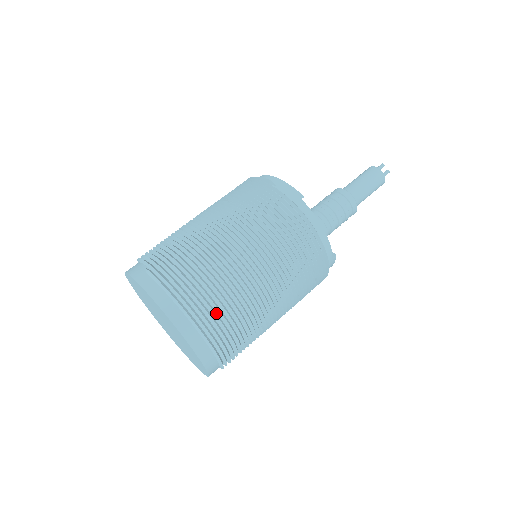
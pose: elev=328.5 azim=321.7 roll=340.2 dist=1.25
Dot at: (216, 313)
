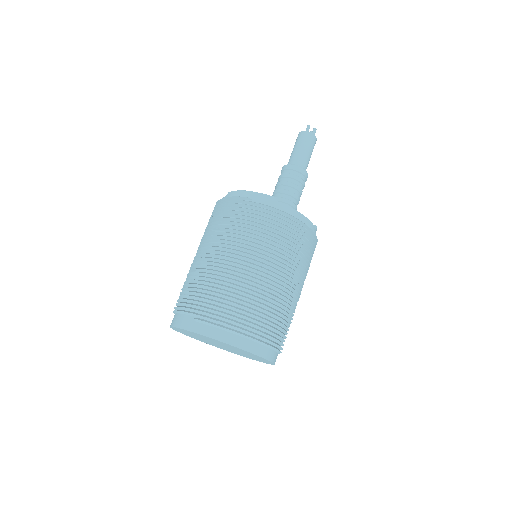
Dot at: (264, 323)
